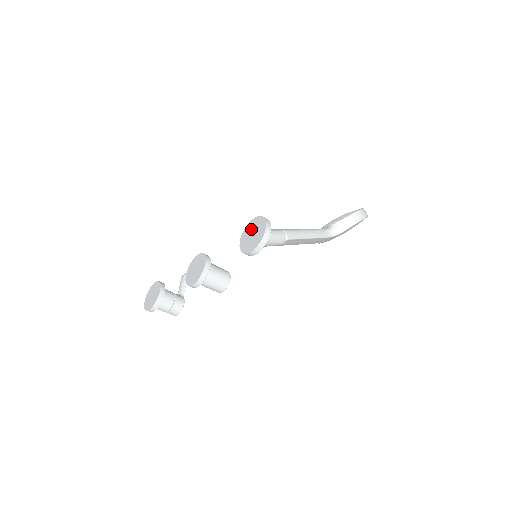
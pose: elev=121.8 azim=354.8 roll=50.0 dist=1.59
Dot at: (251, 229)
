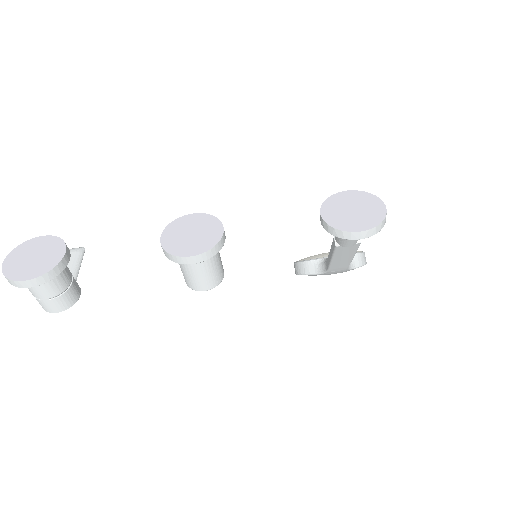
Dot at: (346, 202)
